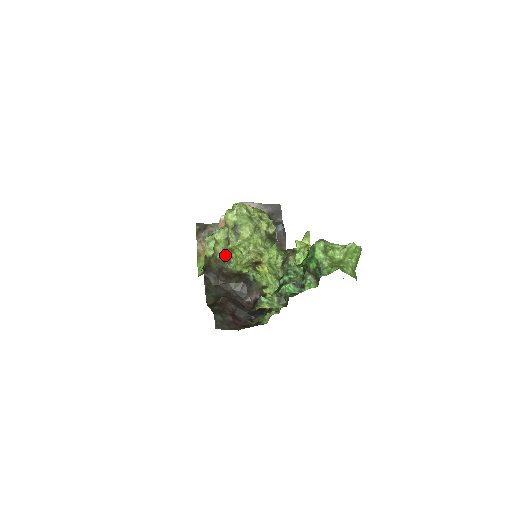
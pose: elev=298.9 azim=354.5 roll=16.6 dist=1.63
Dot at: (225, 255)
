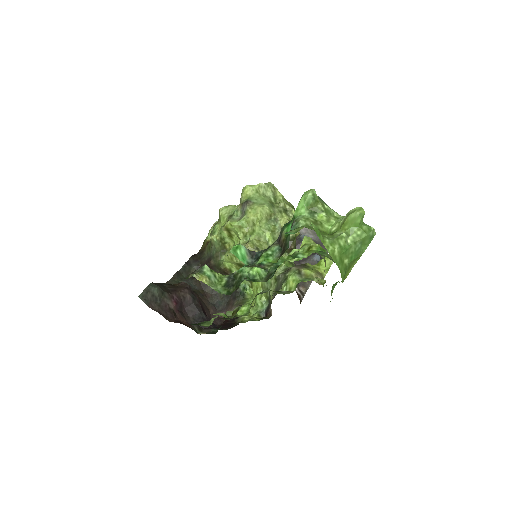
Dot at: (221, 239)
